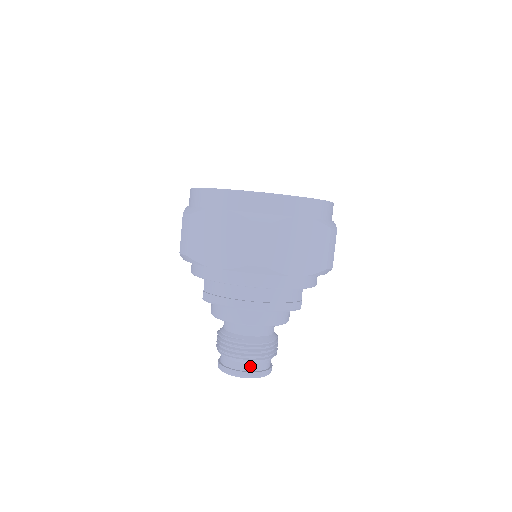
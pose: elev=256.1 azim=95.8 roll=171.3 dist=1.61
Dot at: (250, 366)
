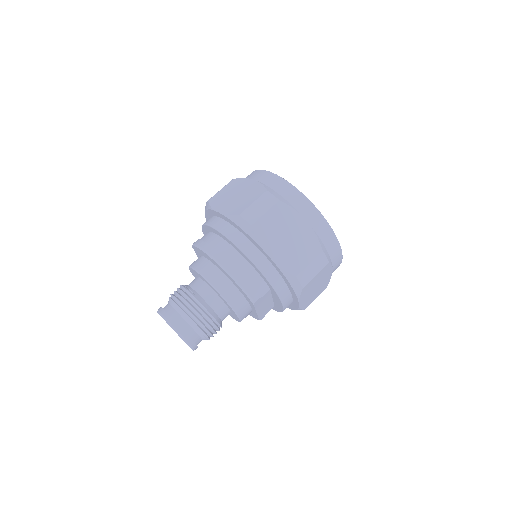
Dot at: (180, 318)
